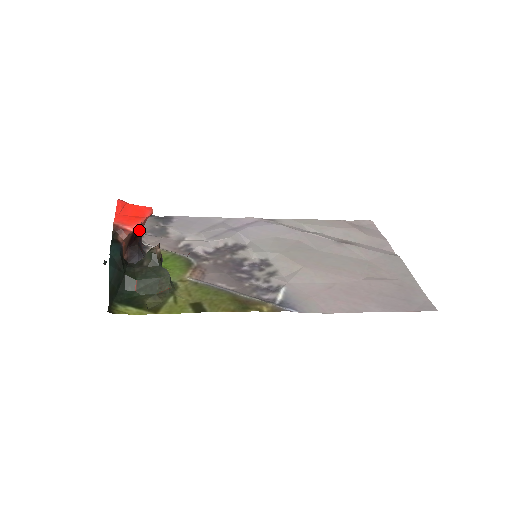
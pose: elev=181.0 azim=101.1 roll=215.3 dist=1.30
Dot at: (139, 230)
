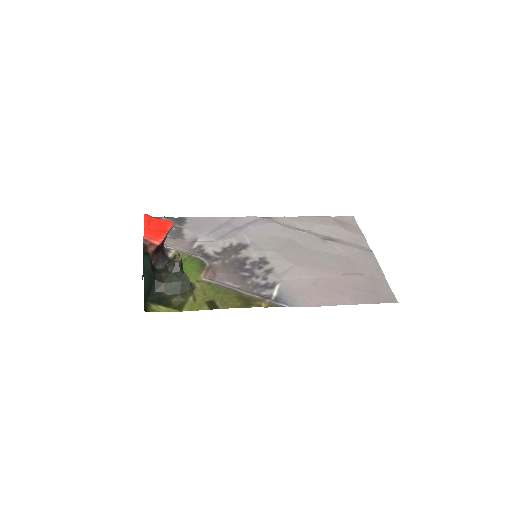
Dot at: (163, 241)
